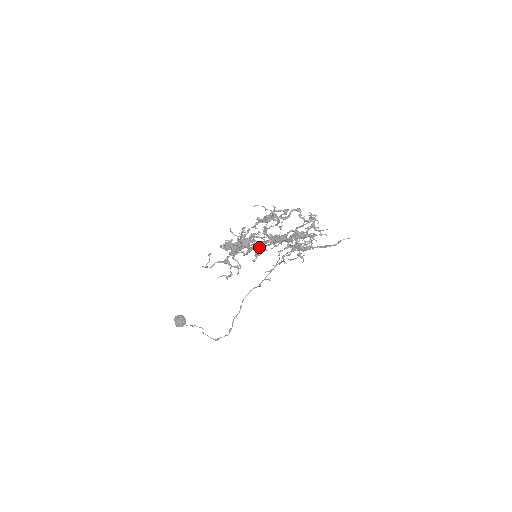
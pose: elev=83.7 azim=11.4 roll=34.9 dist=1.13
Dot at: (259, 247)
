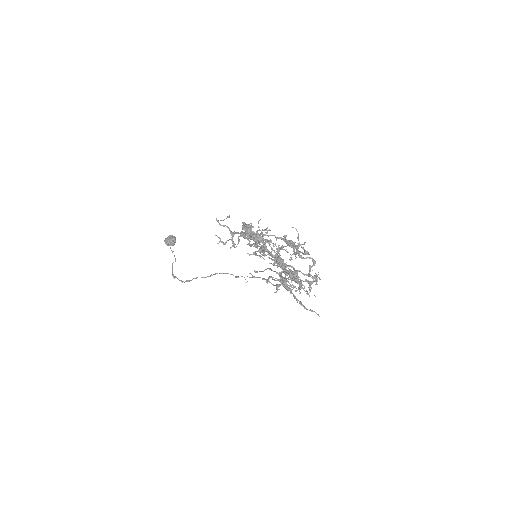
Dot at: occluded
